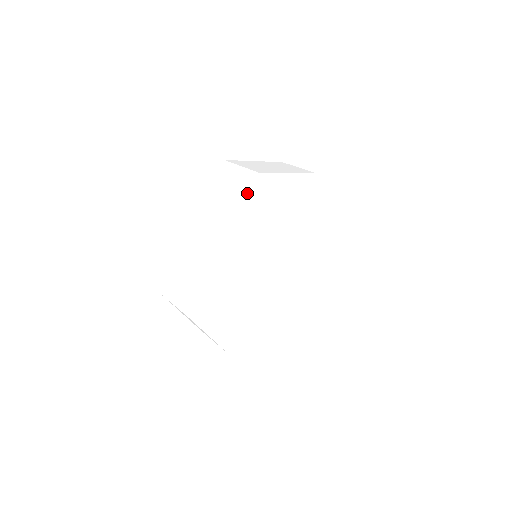
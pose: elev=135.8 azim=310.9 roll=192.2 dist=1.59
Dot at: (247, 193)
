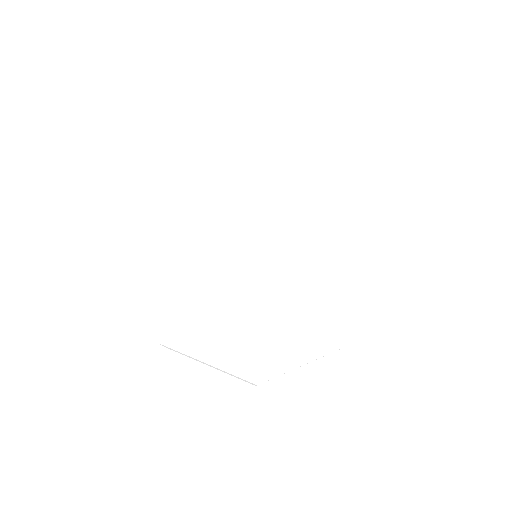
Dot at: (237, 144)
